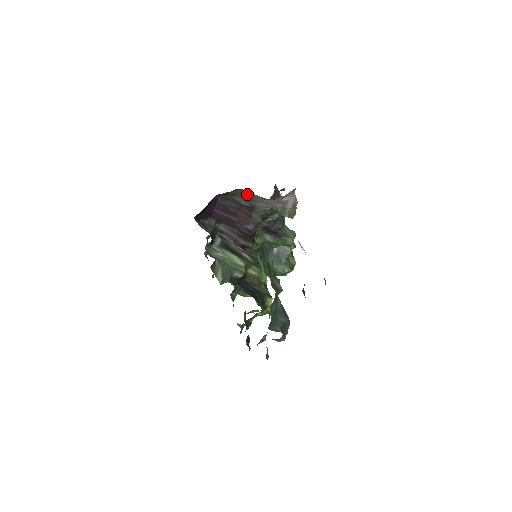
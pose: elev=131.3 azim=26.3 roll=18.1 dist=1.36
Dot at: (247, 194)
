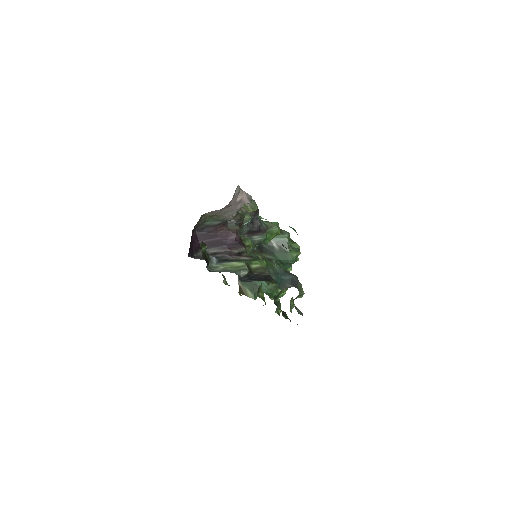
Dot at: (211, 215)
